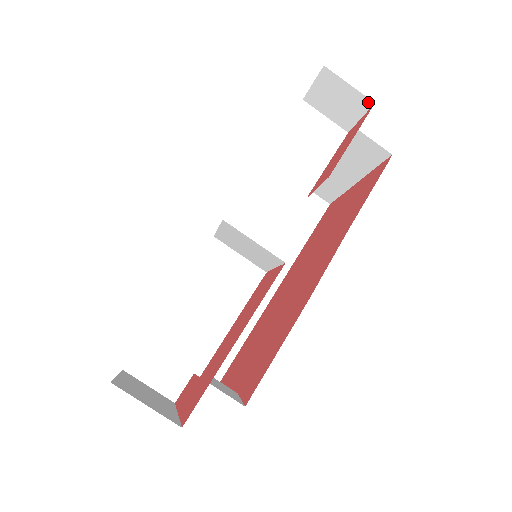
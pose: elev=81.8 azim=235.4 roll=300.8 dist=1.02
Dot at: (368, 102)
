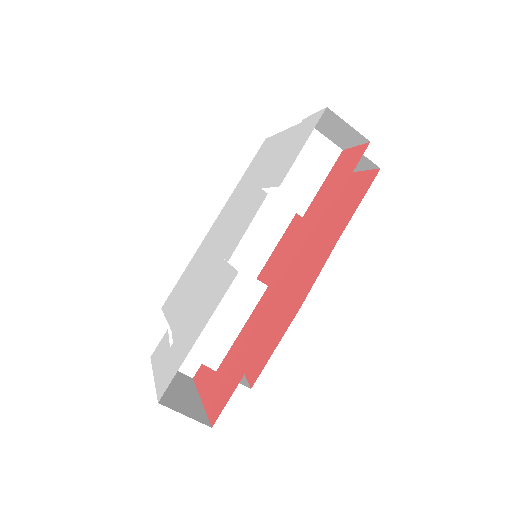
Dot at: (364, 139)
